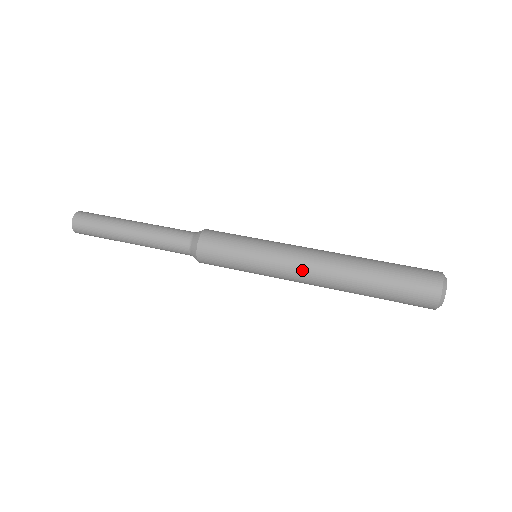
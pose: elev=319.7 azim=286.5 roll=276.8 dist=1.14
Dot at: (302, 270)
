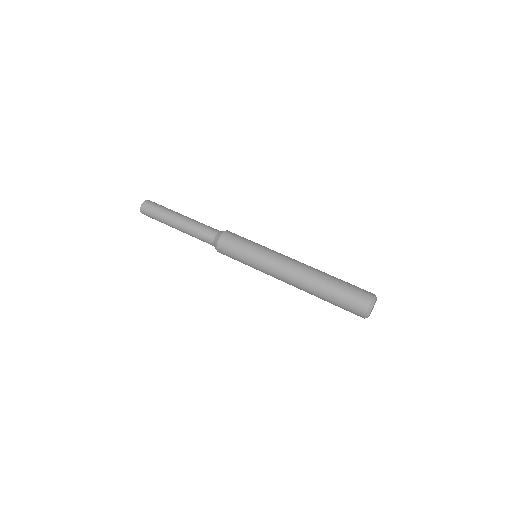
Dot at: (287, 263)
